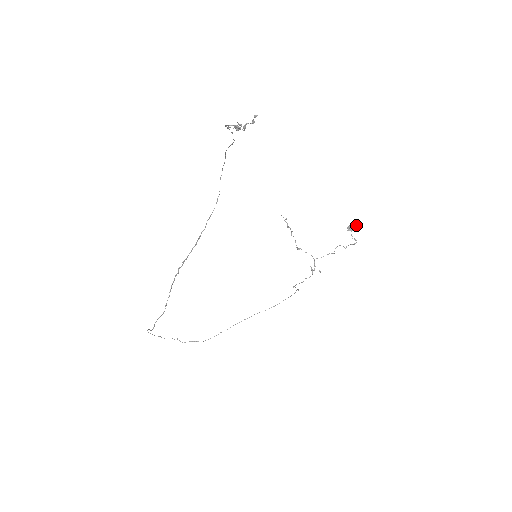
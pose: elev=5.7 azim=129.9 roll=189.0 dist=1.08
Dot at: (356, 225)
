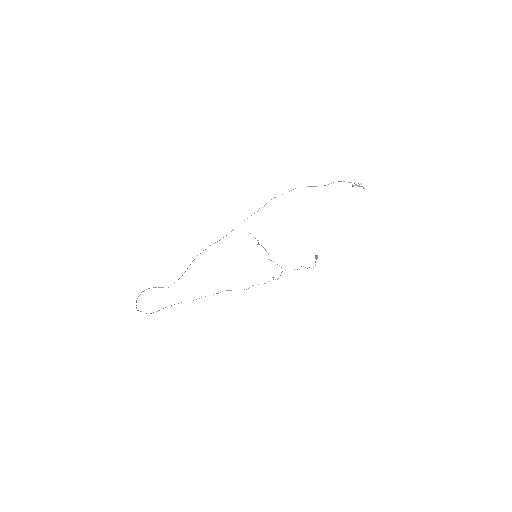
Dot at: occluded
